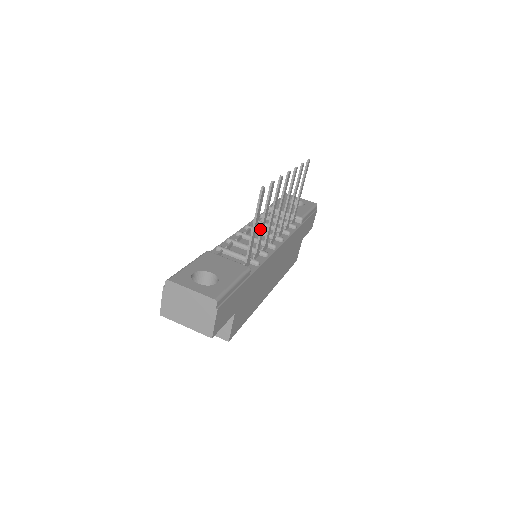
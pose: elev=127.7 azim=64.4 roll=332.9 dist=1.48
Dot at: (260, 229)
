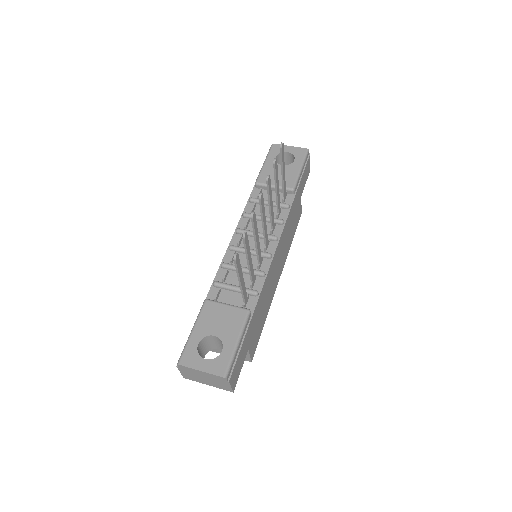
Dot at: (248, 267)
